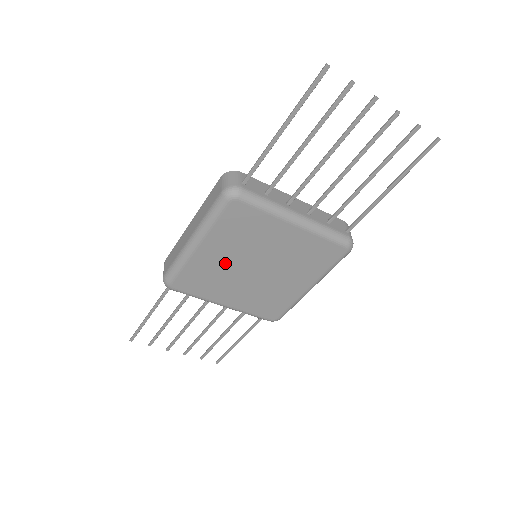
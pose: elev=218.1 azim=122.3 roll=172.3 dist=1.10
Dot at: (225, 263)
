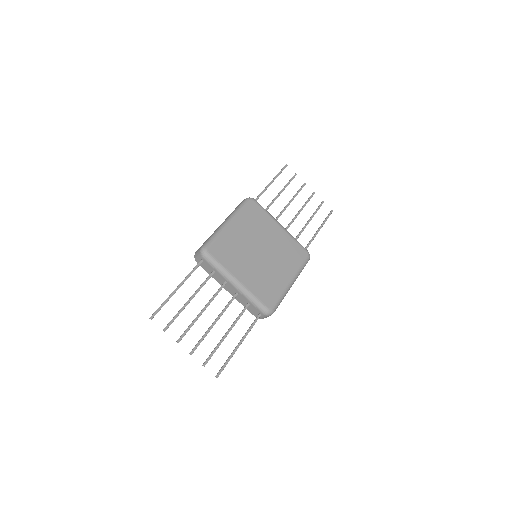
Dot at: (244, 242)
